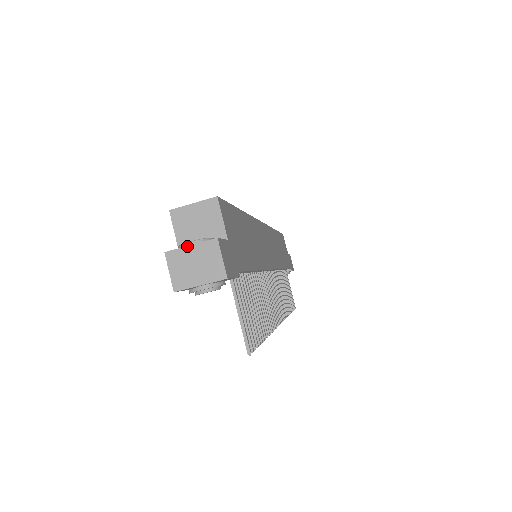
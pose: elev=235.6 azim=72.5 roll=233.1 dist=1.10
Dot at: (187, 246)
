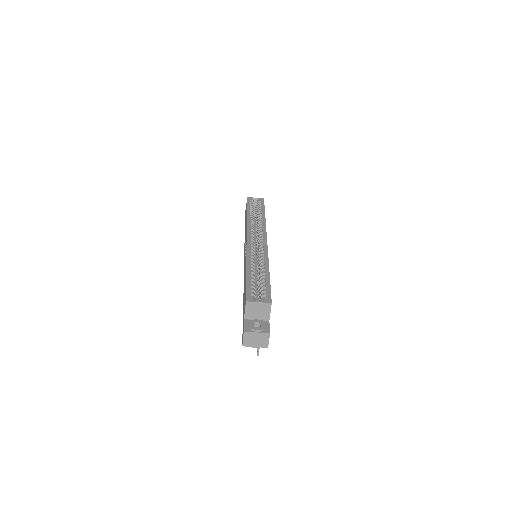
Dot at: (255, 332)
